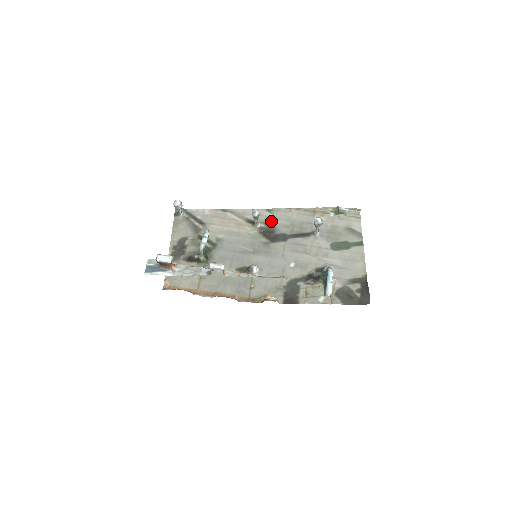
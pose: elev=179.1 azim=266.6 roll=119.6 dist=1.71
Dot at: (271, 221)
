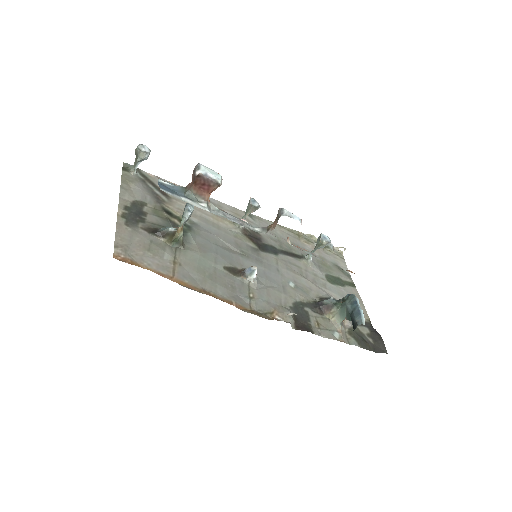
Dot at: occluded
